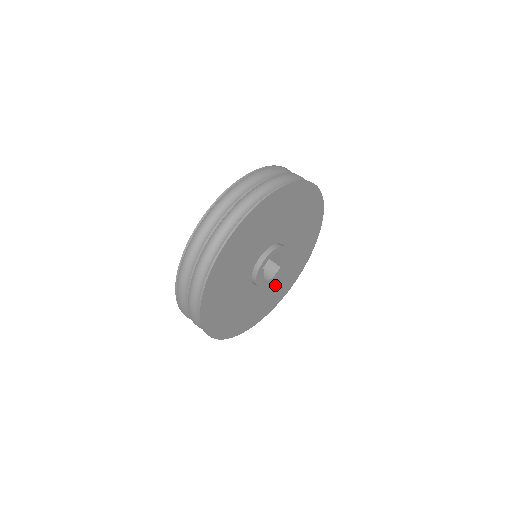
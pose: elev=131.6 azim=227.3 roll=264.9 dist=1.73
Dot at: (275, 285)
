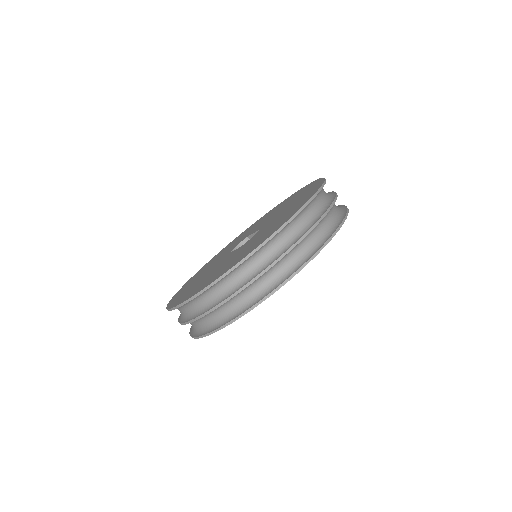
Dot at: occluded
